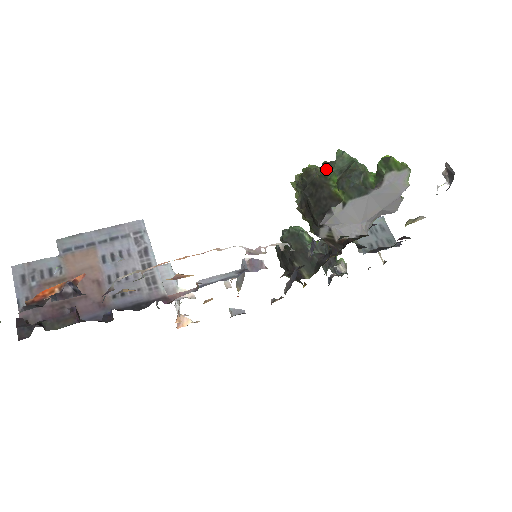
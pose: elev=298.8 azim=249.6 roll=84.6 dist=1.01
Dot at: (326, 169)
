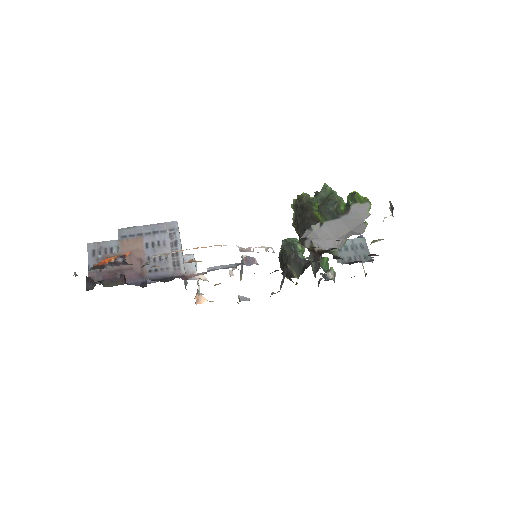
Dot at: (313, 197)
